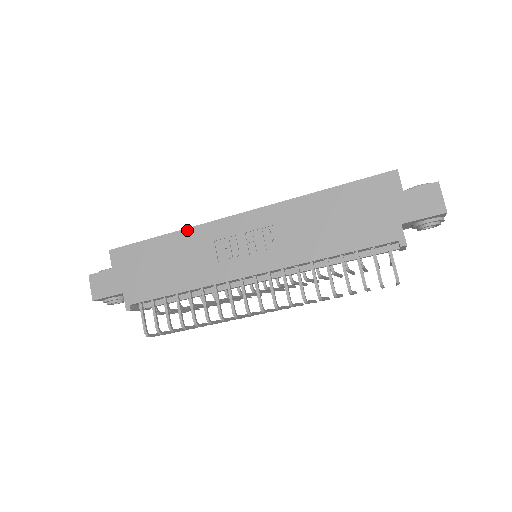
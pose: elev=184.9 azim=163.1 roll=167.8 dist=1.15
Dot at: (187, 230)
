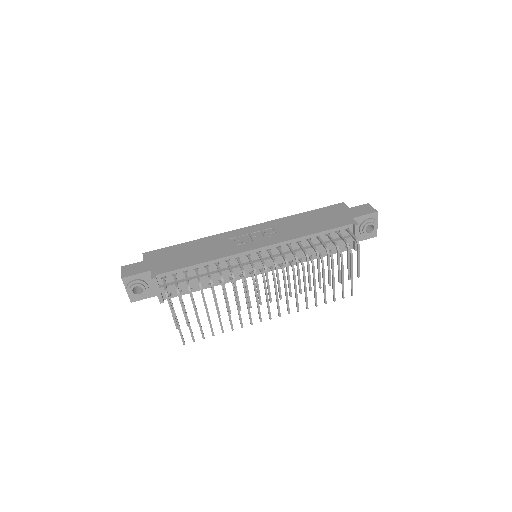
Dot at: (207, 237)
